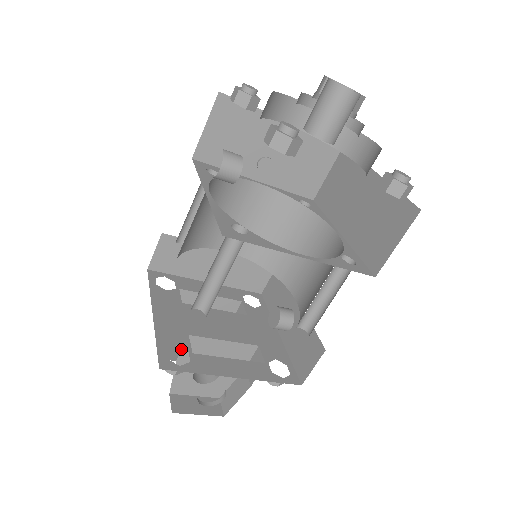
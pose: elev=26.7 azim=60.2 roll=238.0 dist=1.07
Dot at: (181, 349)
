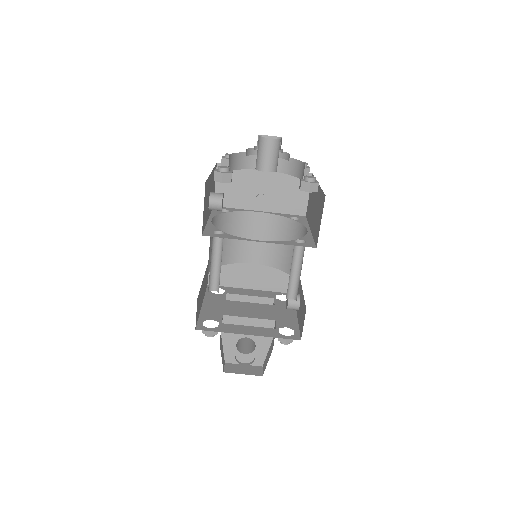
Dot at: occluded
